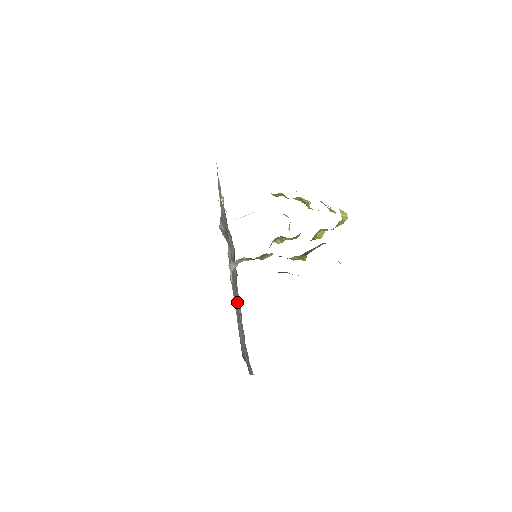
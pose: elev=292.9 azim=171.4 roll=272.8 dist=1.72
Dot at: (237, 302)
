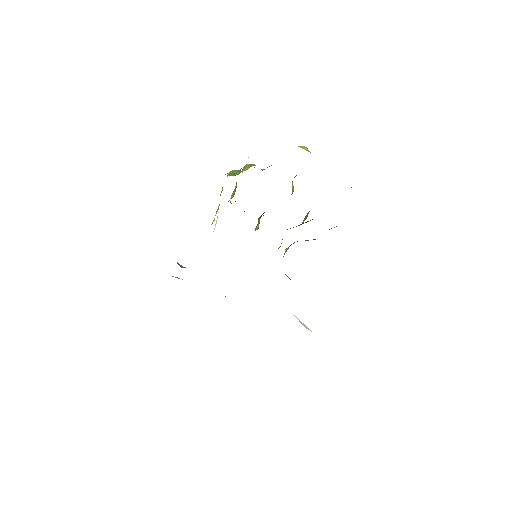
Dot at: occluded
